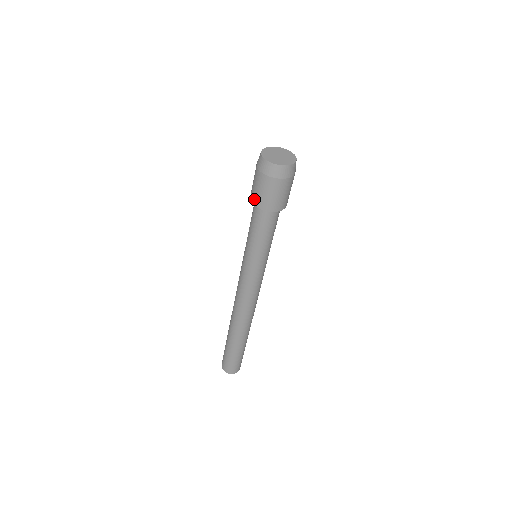
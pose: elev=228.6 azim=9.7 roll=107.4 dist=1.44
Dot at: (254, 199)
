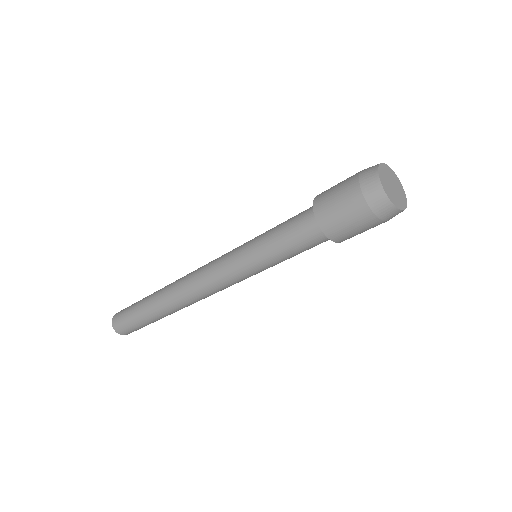
Dot at: (329, 227)
